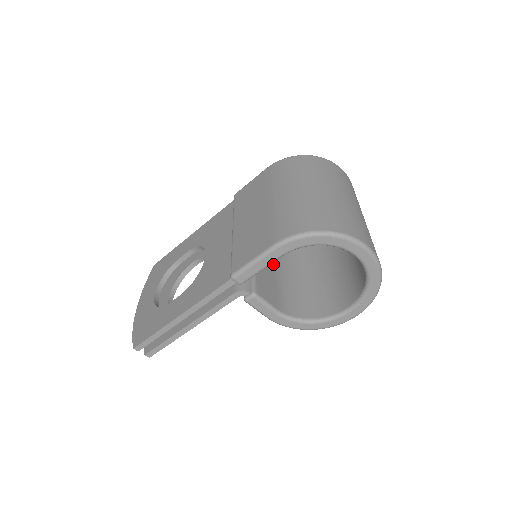
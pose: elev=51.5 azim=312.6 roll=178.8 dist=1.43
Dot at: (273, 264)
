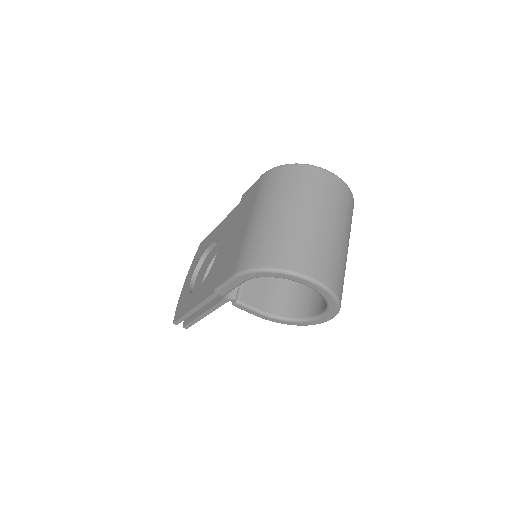
Dot at: occluded
